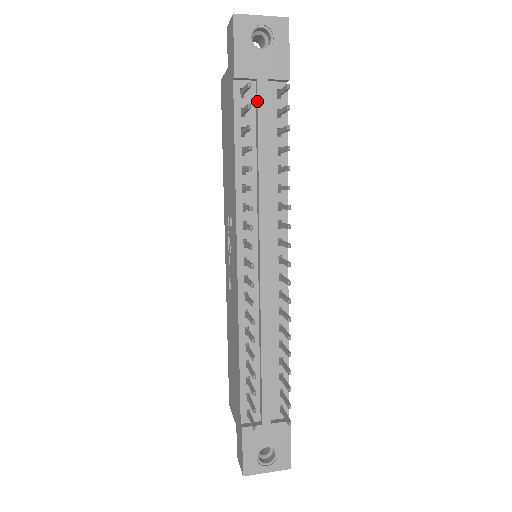
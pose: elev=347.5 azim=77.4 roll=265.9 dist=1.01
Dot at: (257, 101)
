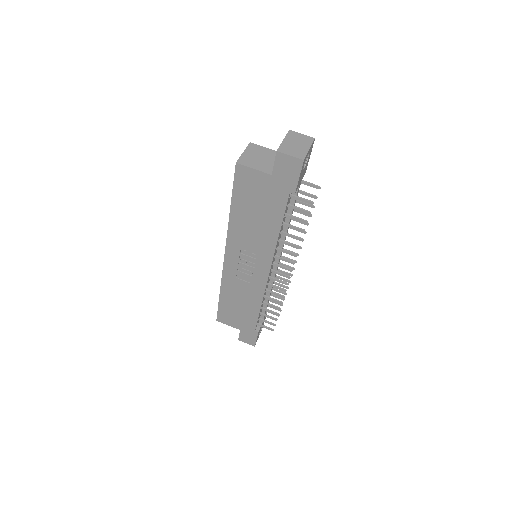
Dot at: occluded
